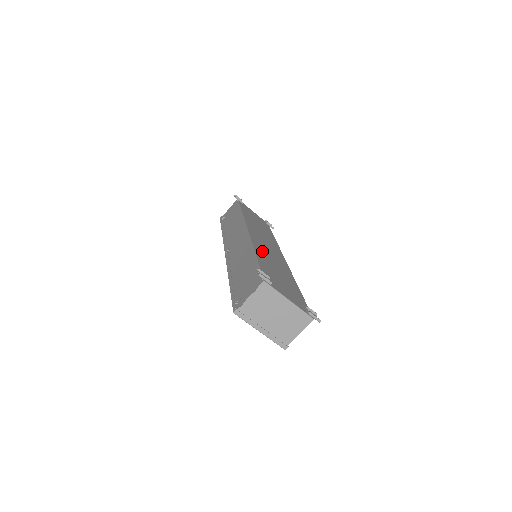
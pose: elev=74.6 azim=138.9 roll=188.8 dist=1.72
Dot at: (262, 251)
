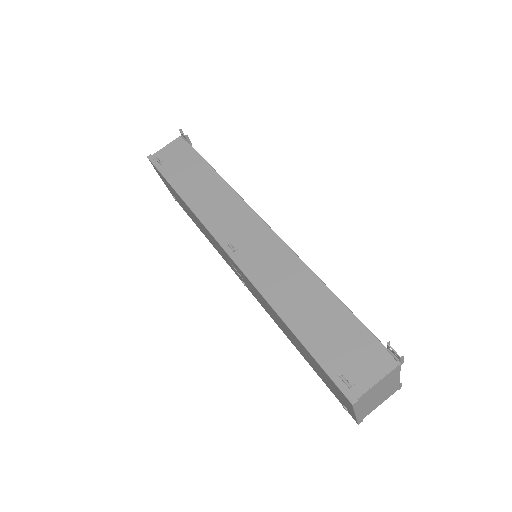
Dot at: occluded
